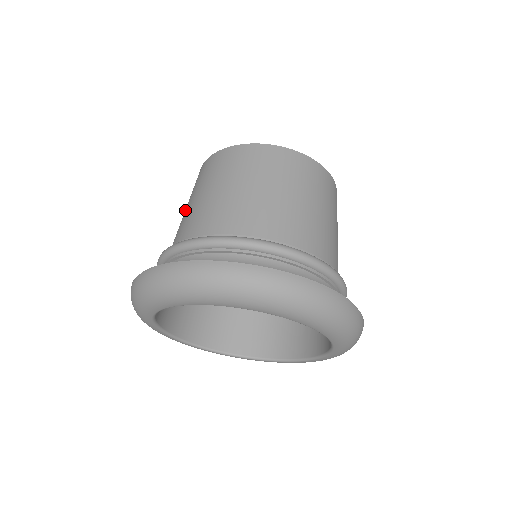
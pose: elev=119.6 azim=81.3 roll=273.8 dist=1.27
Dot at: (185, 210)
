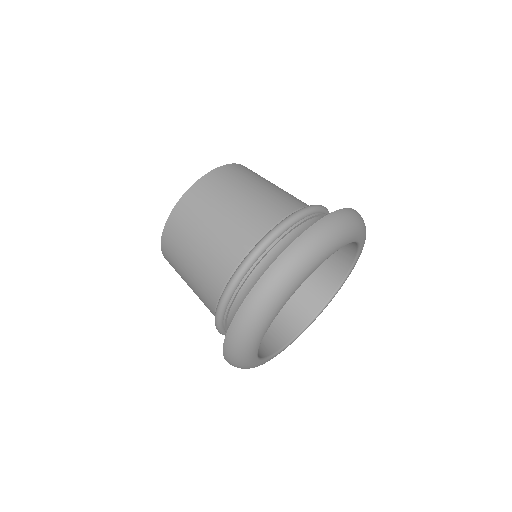
Dot at: (193, 264)
